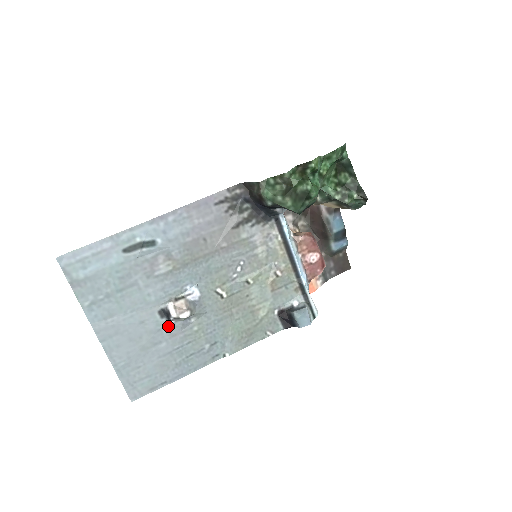
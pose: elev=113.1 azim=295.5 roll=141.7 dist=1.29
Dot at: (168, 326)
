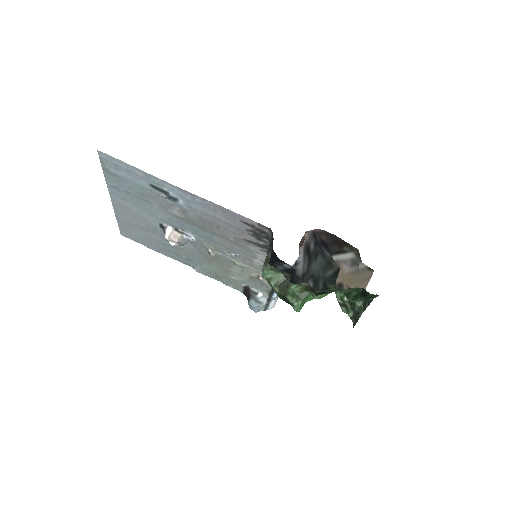
Dot at: (163, 233)
